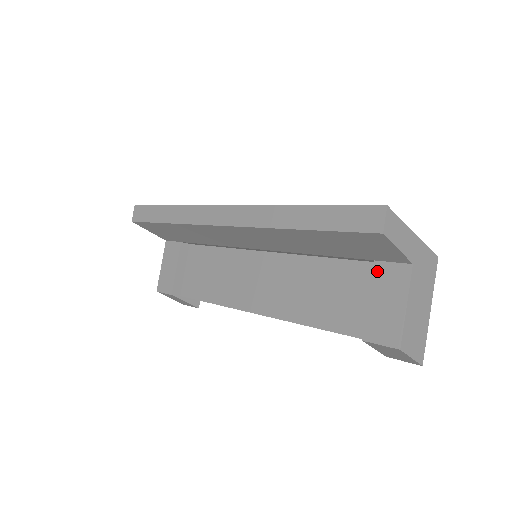
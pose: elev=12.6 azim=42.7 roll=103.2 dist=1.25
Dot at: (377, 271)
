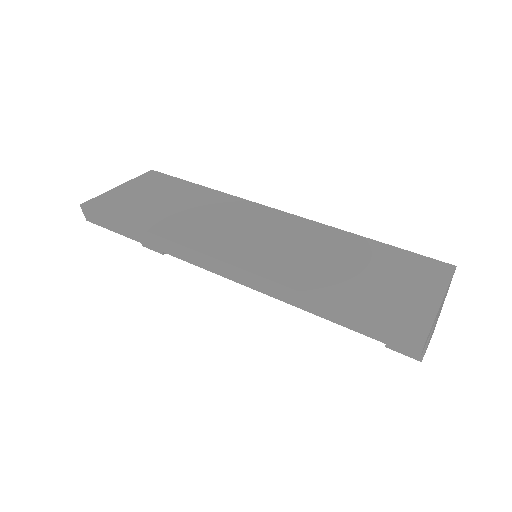
Dot at: occluded
